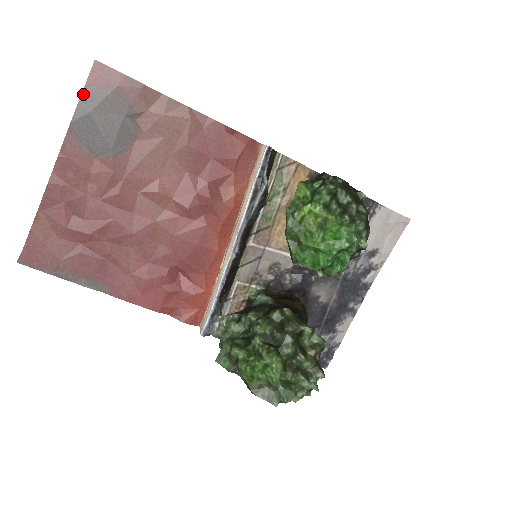
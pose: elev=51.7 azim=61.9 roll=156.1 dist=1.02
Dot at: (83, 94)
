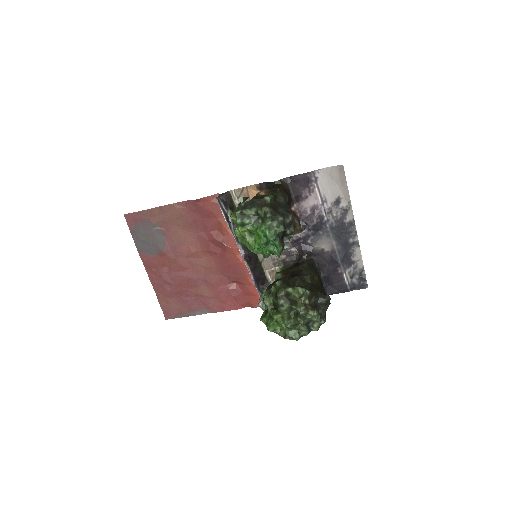
Dot at: (131, 232)
